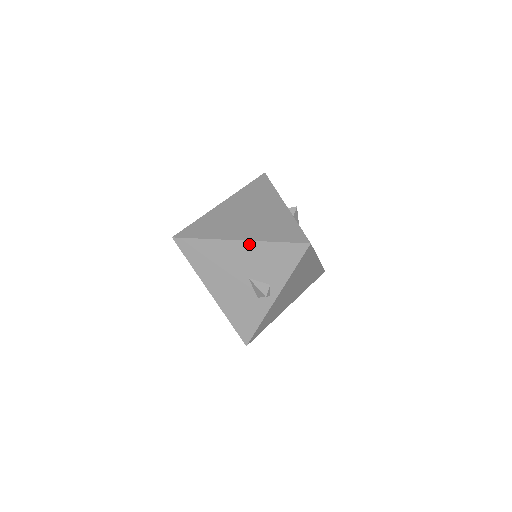
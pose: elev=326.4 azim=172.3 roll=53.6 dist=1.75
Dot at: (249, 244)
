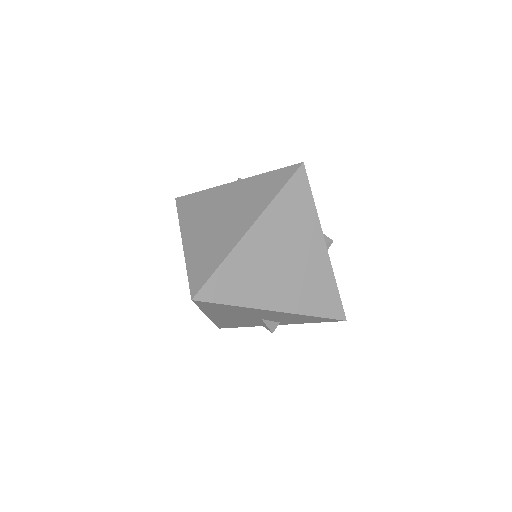
Dot at: (285, 313)
